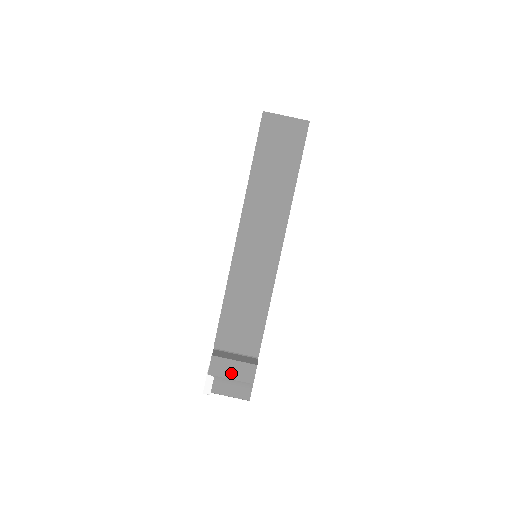
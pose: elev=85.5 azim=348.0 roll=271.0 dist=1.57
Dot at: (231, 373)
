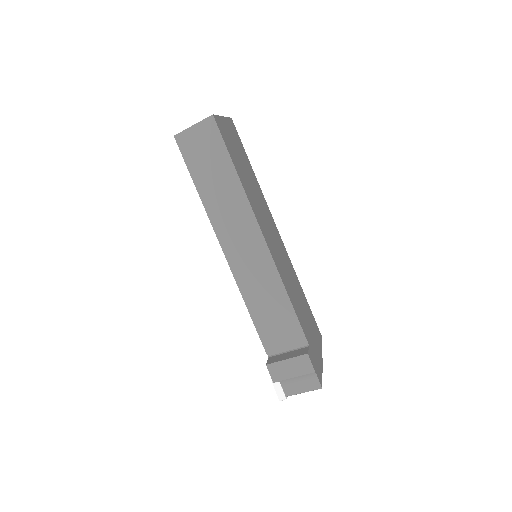
Dot at: (291, 372)
